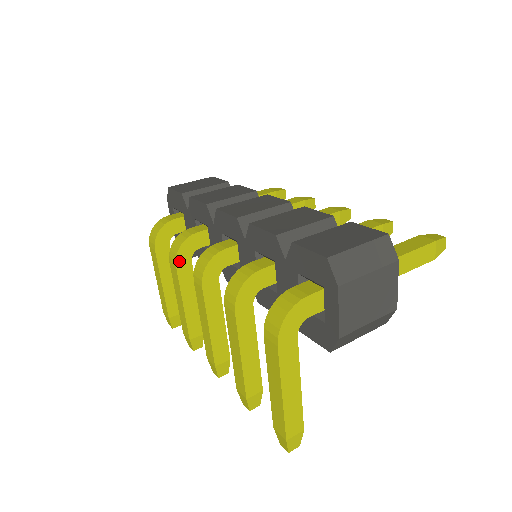
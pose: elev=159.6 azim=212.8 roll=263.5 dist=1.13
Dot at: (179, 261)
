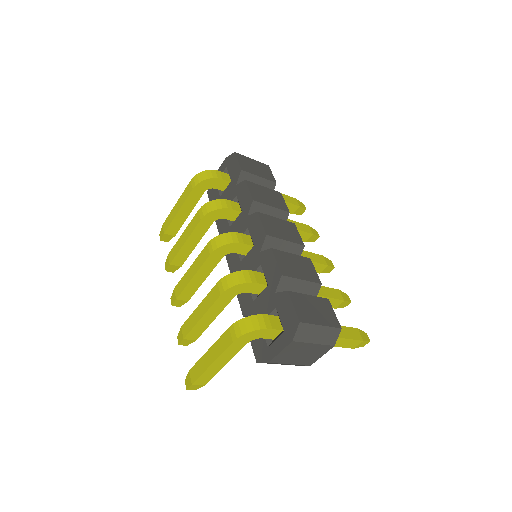
Dot at: (206, 218)
